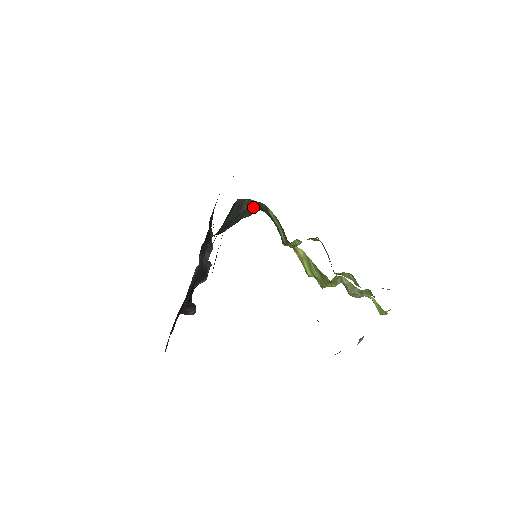
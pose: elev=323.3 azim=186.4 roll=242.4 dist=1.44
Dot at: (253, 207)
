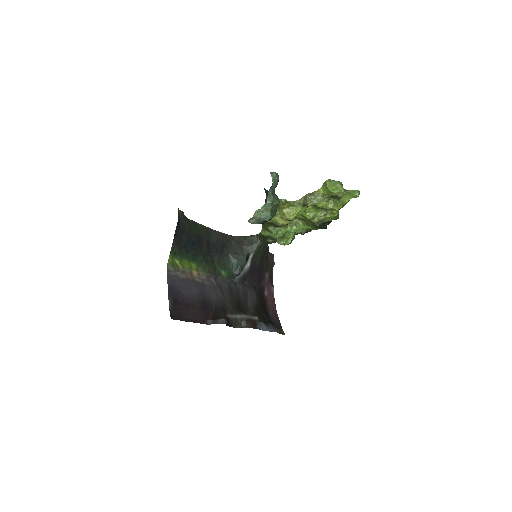
Dot at: (252, 240)
